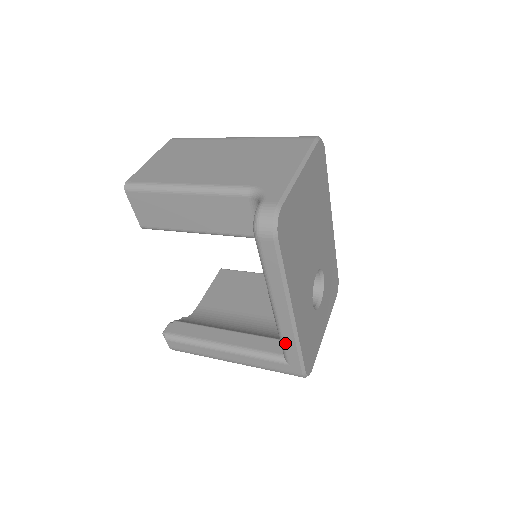
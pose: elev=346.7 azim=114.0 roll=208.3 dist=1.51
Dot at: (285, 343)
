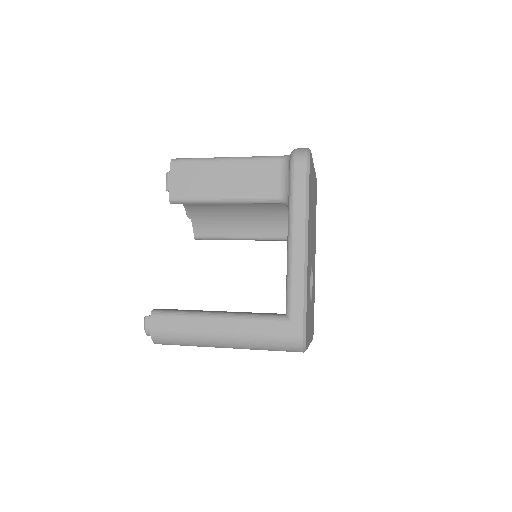
Dot at: (293, 287)
